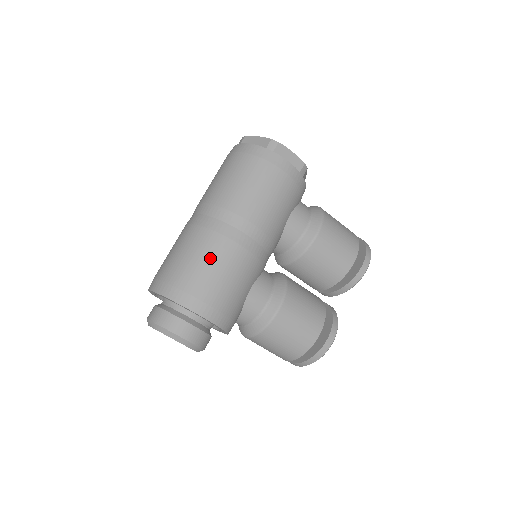
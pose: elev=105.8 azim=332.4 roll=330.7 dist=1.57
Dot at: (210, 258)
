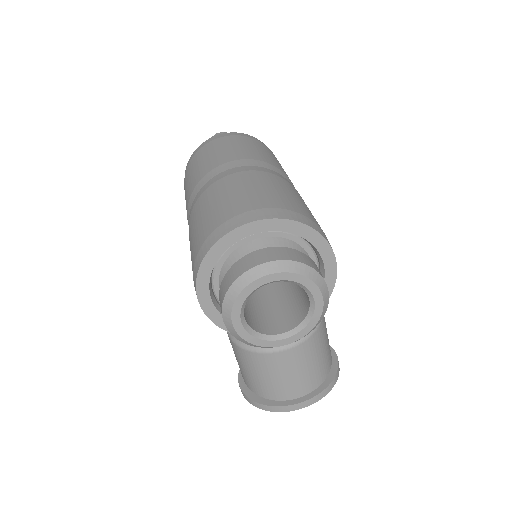
Dot at: occluded
